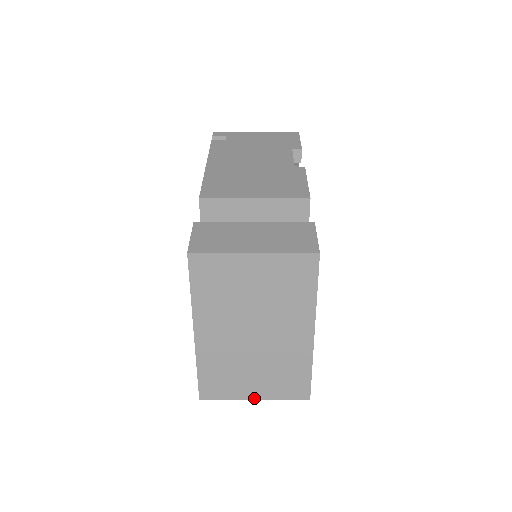
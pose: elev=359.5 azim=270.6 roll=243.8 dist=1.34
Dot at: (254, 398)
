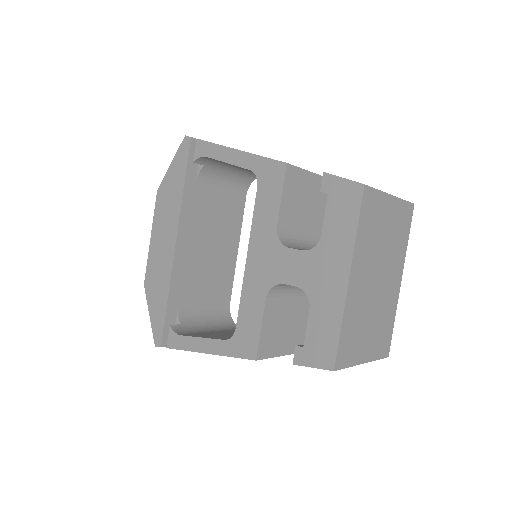
Dot at: (364, 361)
